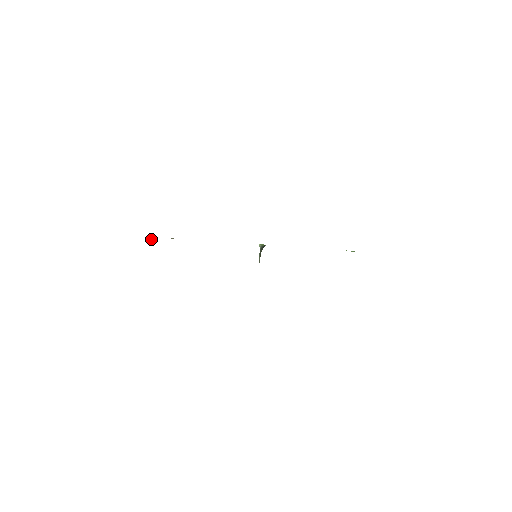
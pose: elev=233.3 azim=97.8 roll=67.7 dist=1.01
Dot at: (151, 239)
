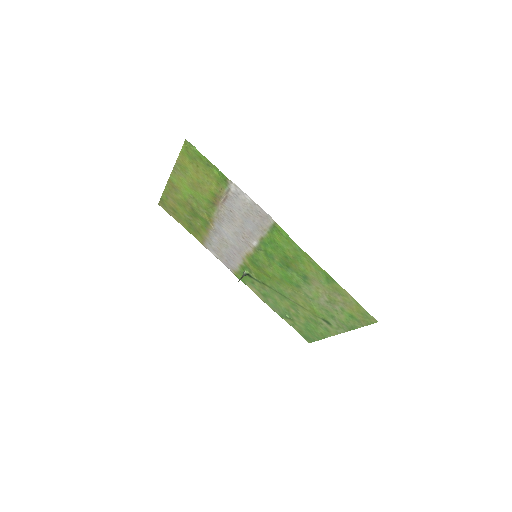
Dot at: (206, 215)
